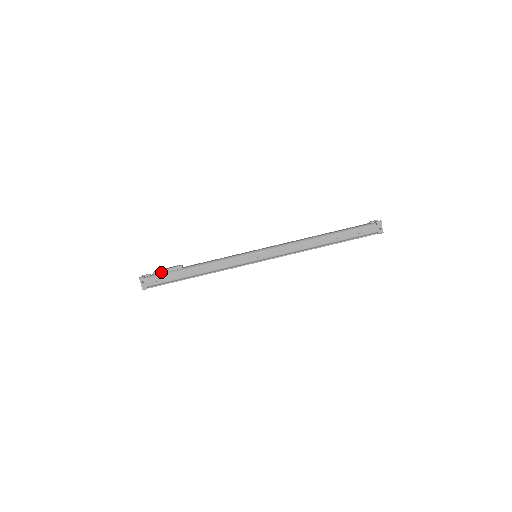
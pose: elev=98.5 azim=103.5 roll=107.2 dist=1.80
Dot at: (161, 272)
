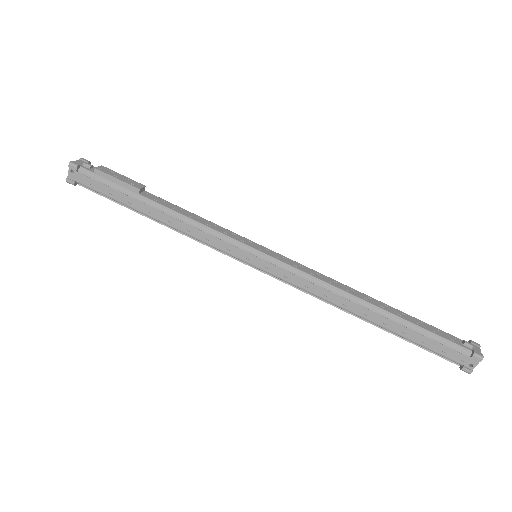
Dot at: (106, 176)
